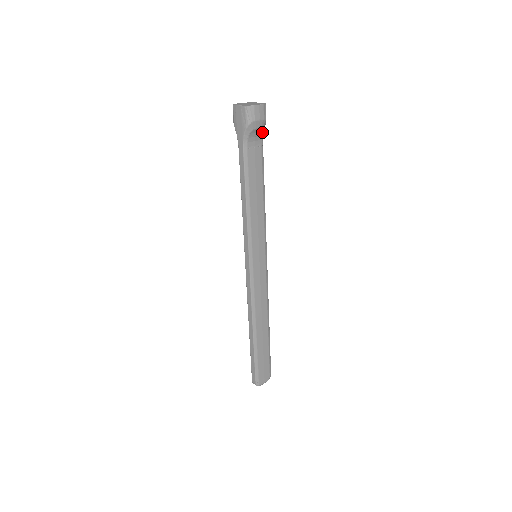
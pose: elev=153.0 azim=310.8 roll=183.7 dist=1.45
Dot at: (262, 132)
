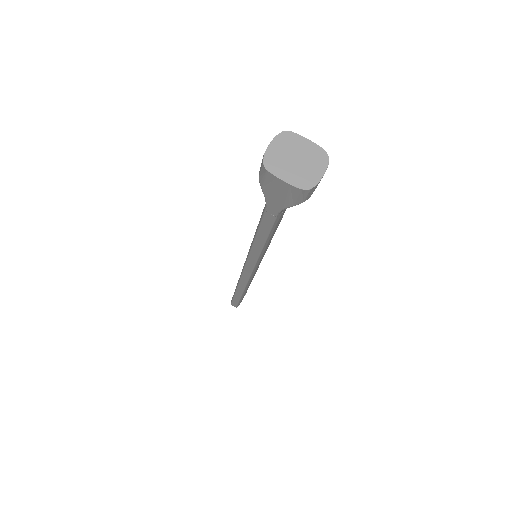
Dot at: occluded
